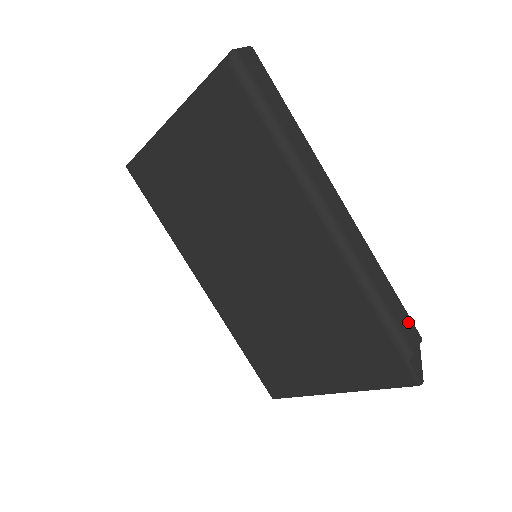
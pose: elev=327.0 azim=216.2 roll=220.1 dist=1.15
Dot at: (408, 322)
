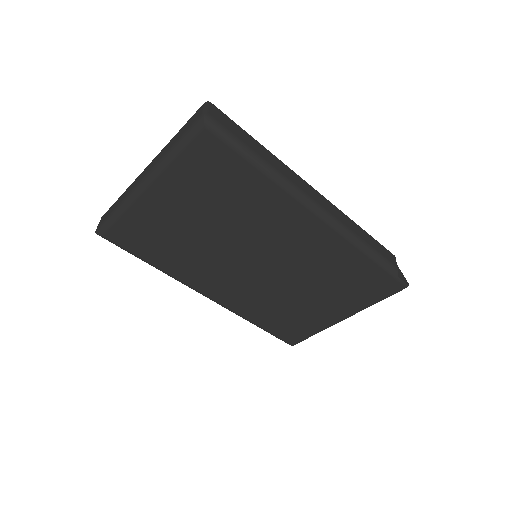
Dot at: (385, 251)
